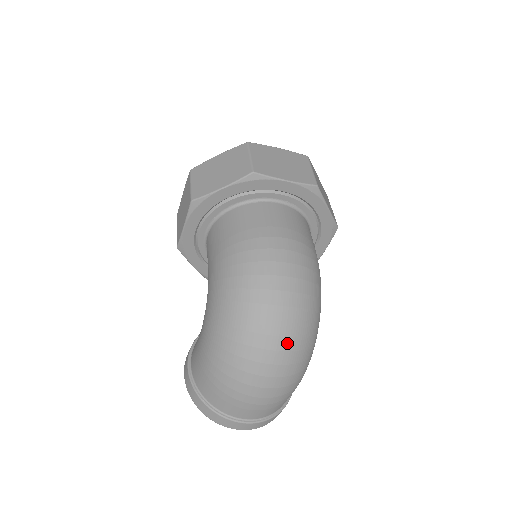
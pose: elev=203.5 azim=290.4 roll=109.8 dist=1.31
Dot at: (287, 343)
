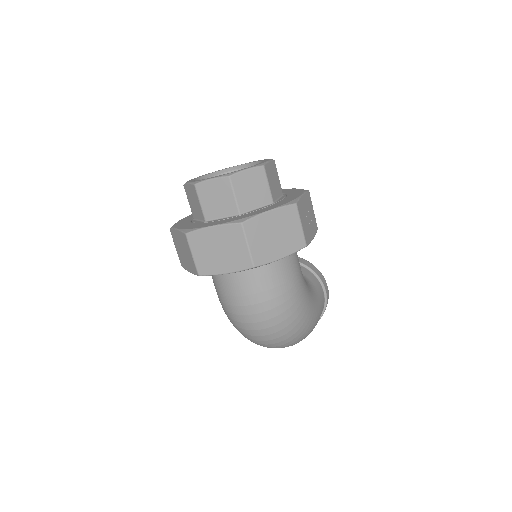
Dot at: (279, 347)
